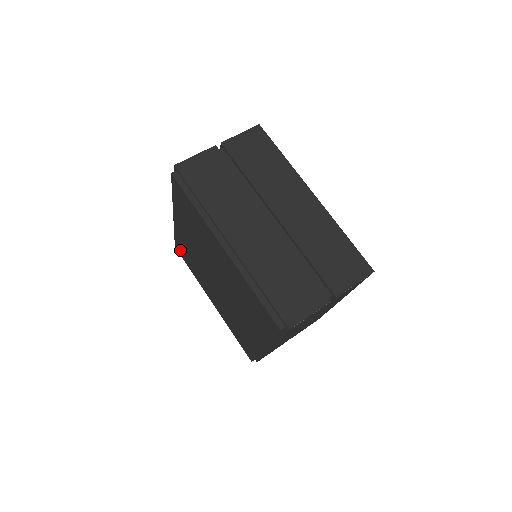
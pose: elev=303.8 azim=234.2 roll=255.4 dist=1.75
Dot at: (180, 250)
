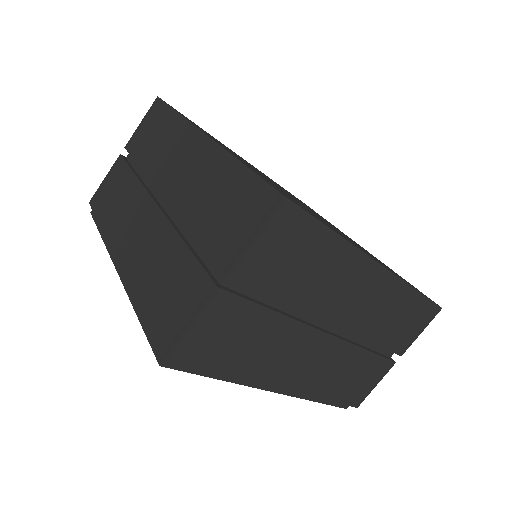
Dot at: occluded
